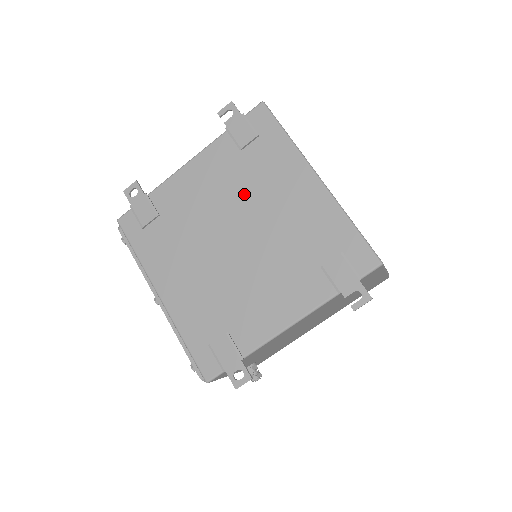
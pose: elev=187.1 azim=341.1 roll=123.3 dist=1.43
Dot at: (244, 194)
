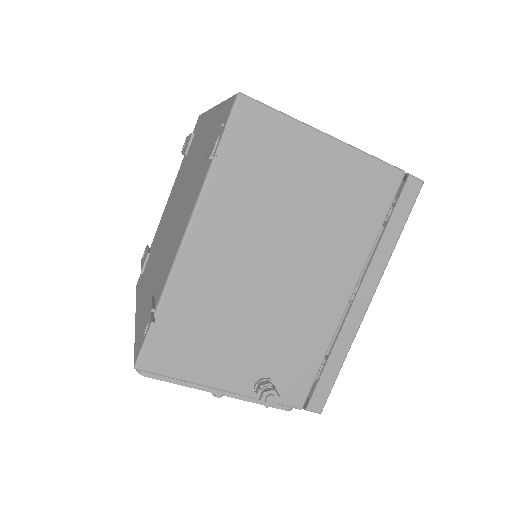
Dot at: (183, 178)
